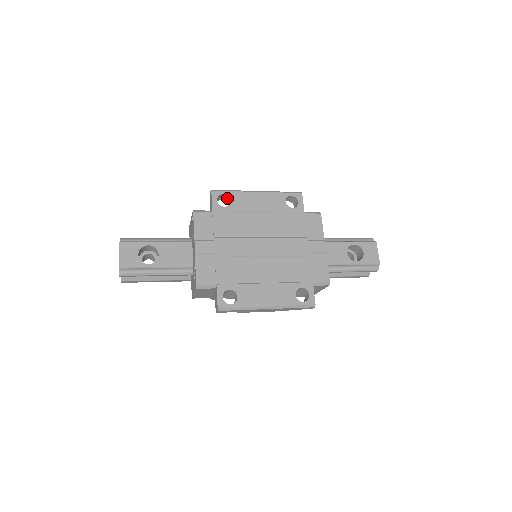
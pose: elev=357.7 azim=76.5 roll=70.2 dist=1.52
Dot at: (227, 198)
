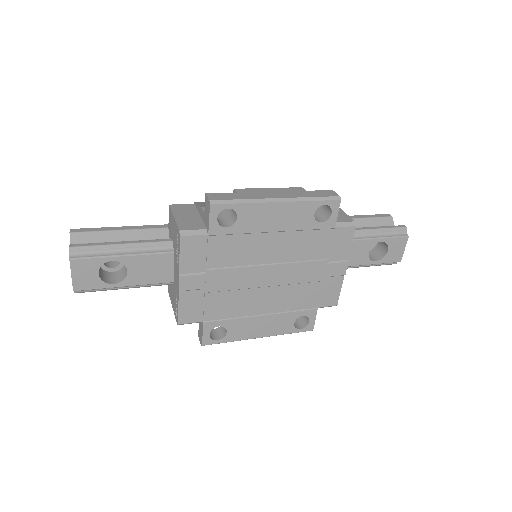
Dot at: occluded
